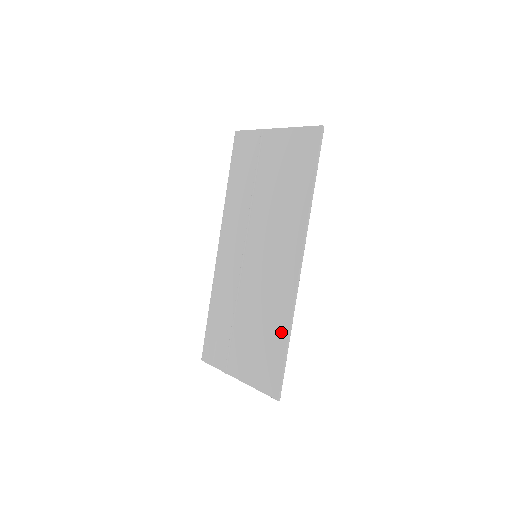
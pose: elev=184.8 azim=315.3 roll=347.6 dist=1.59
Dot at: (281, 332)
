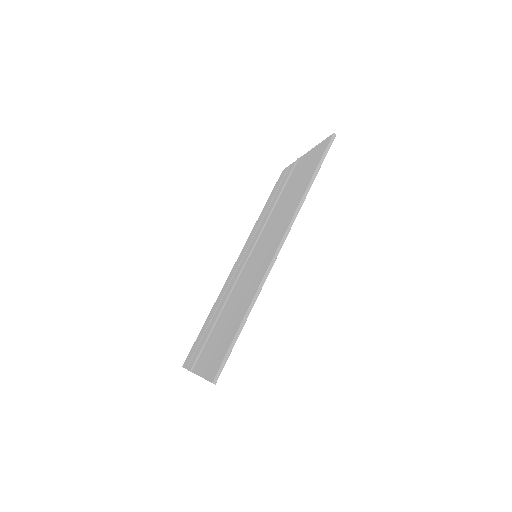
Dot at: (243, 312)
